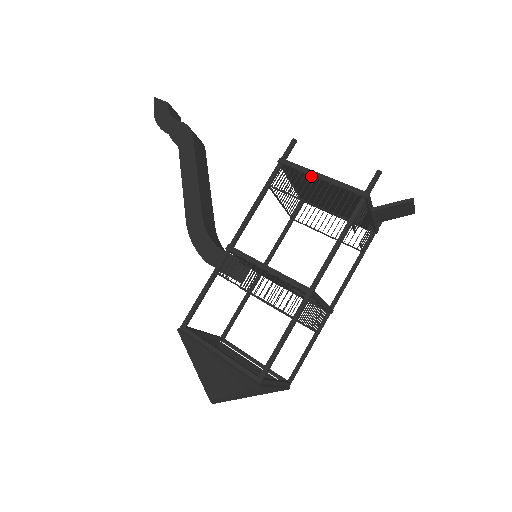
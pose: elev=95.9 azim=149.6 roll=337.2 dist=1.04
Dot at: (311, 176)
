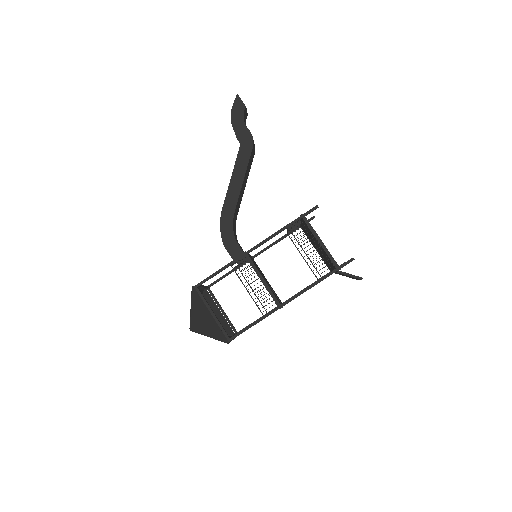
Dot at: (315, 237)
